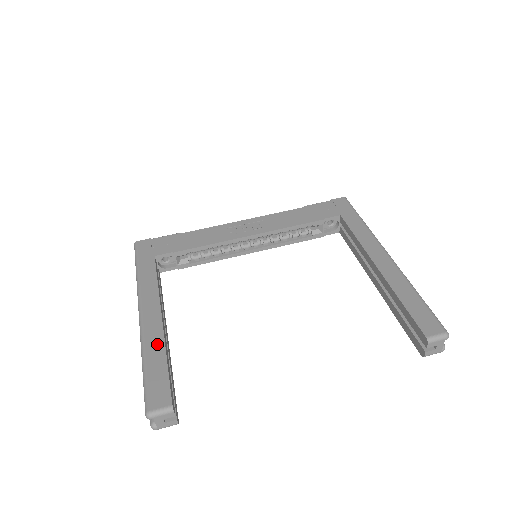
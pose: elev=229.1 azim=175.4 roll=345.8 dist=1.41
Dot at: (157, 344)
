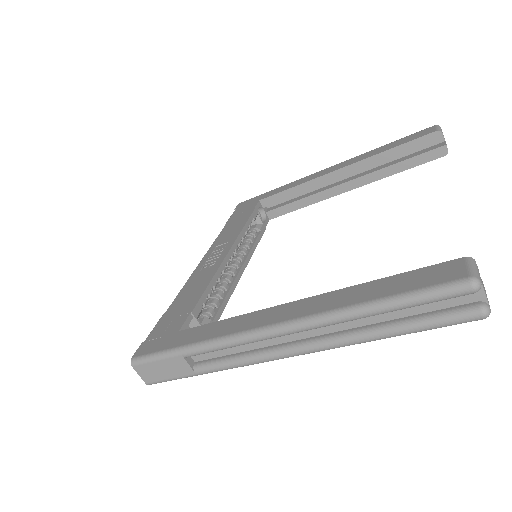
Dot at: (344, 294)
